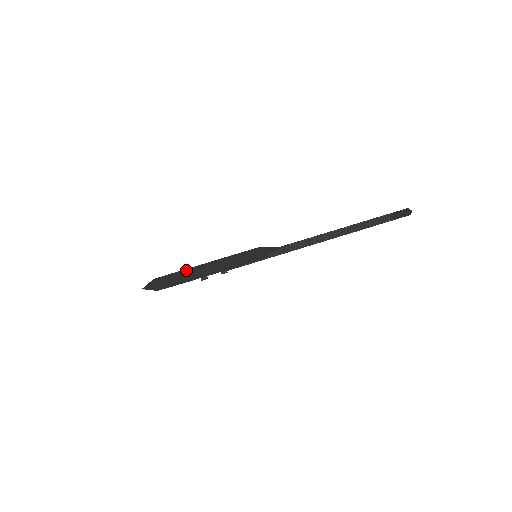
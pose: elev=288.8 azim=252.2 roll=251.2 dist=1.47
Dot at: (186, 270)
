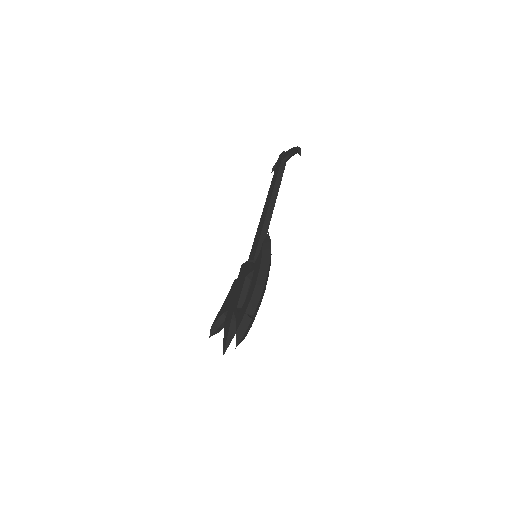
Dot at: (252, 299)
